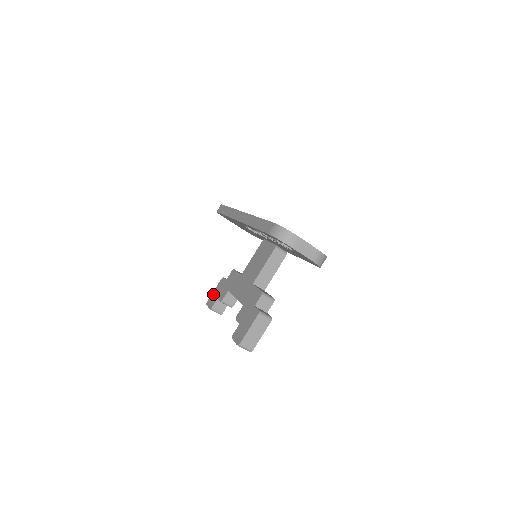
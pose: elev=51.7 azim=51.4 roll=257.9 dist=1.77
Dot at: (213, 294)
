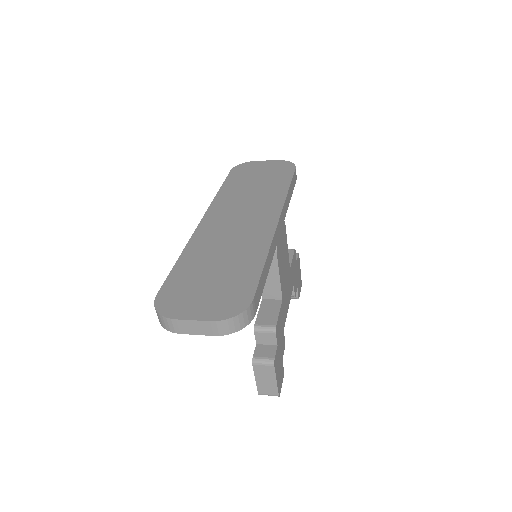
Dot at: occluded
